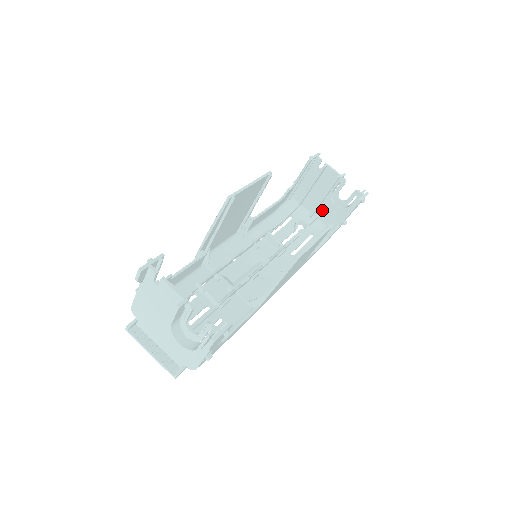
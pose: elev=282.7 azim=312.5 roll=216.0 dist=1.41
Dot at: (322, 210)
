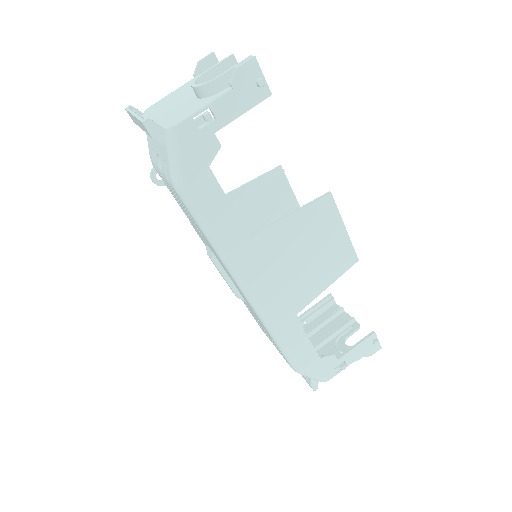
Dot at: (319, 355)
